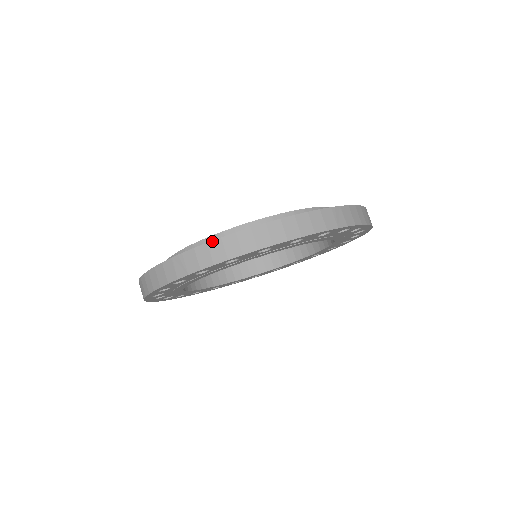
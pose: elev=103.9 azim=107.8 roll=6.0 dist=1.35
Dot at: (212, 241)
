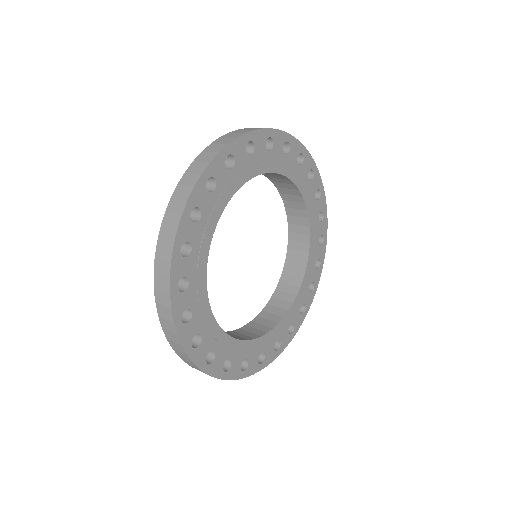
Dot at: (155, 253)
